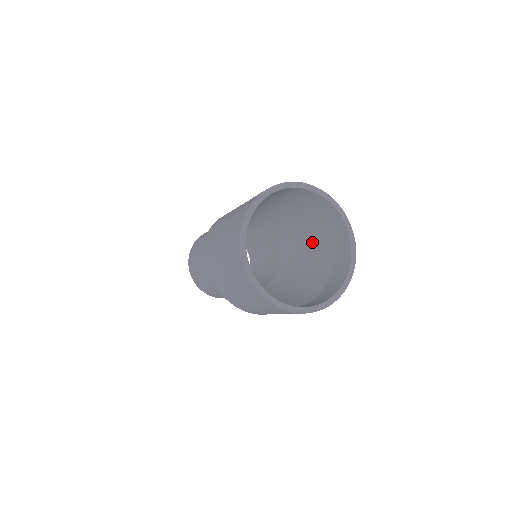
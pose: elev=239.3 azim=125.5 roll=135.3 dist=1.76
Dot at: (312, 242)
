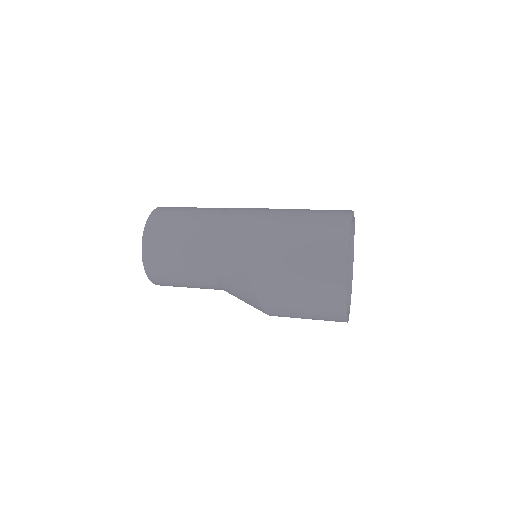
Dot at: occluded
